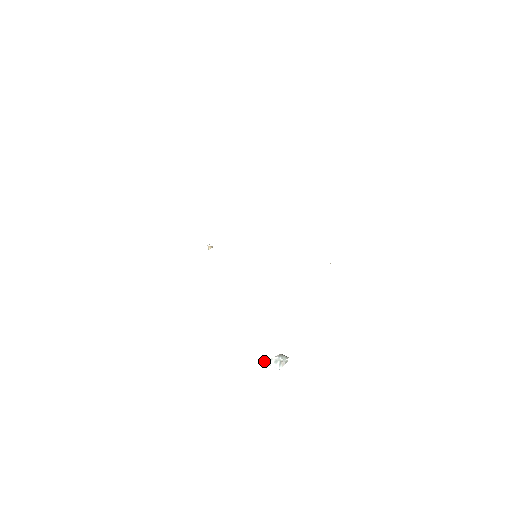
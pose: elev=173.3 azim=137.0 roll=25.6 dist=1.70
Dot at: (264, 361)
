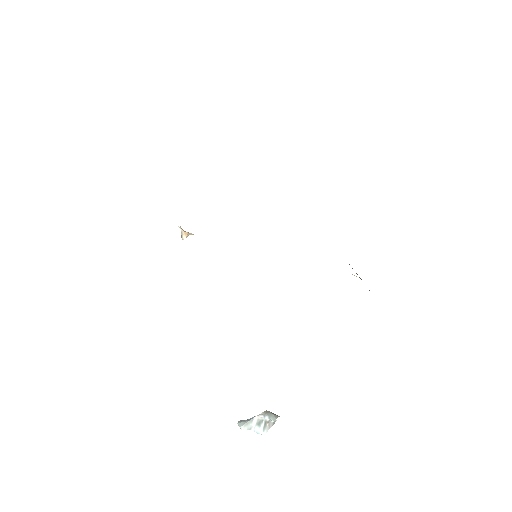
Dot at: (241, 422)
